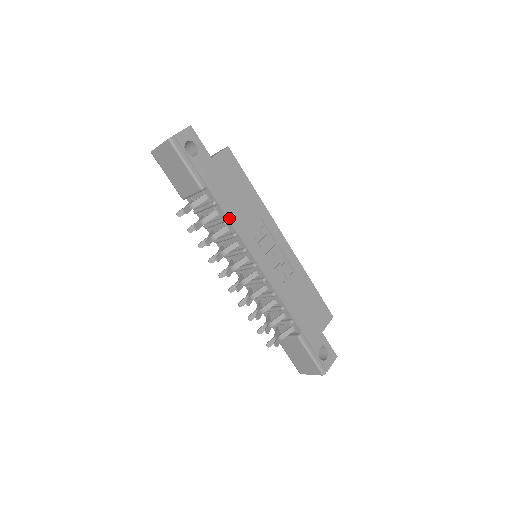
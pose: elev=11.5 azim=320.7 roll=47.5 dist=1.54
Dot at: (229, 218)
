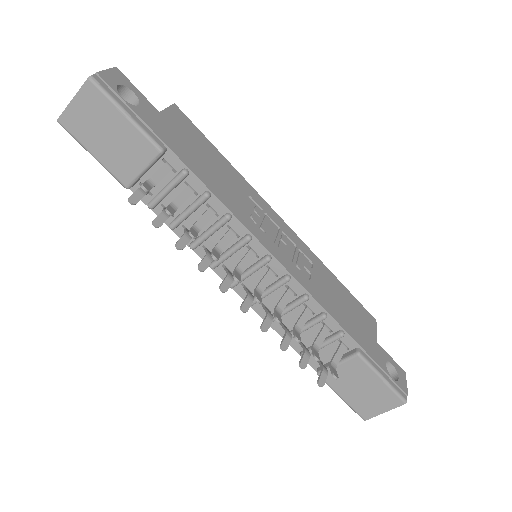
Dot at: (213, 192)
